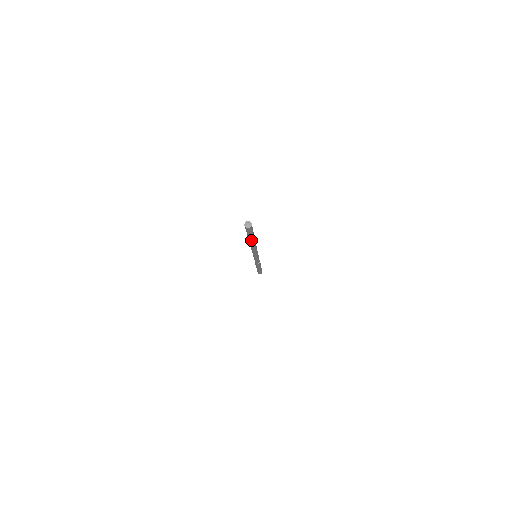
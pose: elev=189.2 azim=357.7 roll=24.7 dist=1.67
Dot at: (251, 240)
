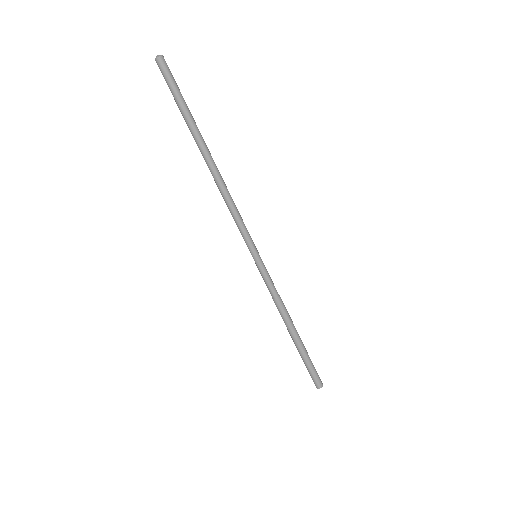
Dot at: (191, 131)
